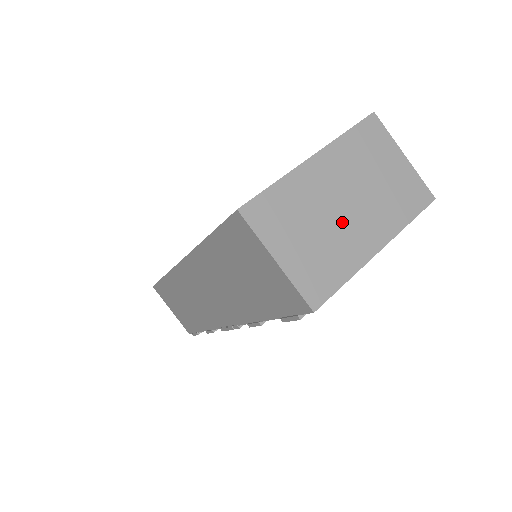
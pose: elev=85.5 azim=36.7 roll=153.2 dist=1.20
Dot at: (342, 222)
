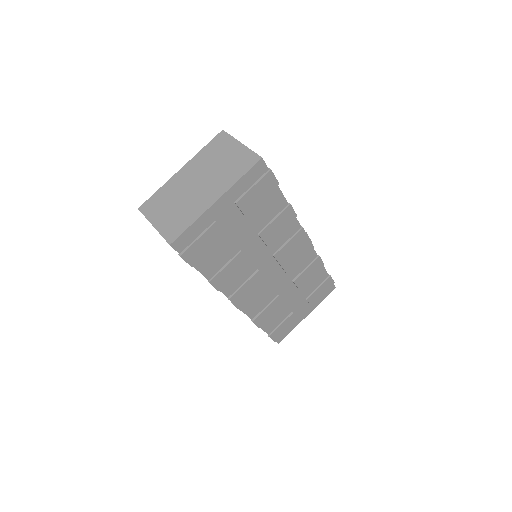
Dot at: (193, 194)
